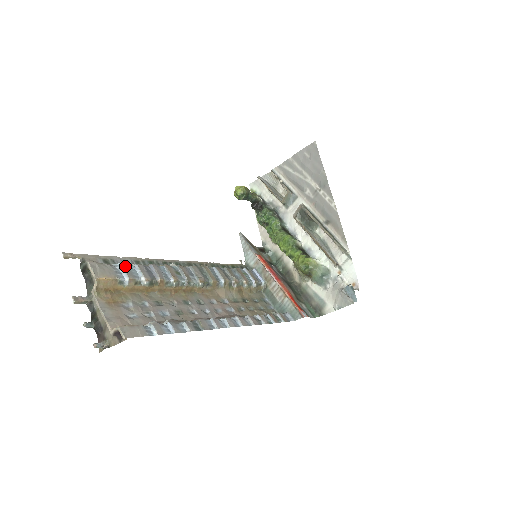
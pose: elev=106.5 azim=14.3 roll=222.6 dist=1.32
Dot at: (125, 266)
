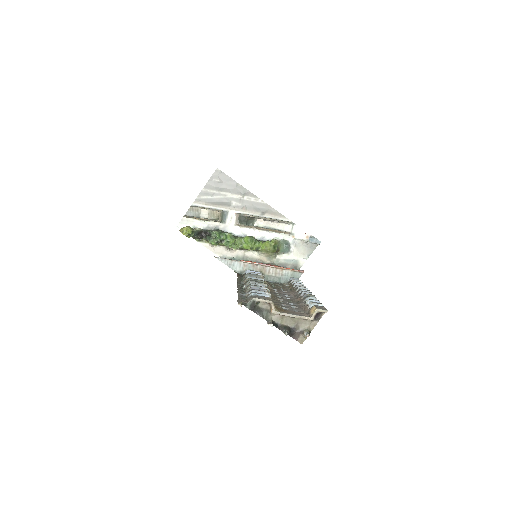
Dot at: (255, 293)
